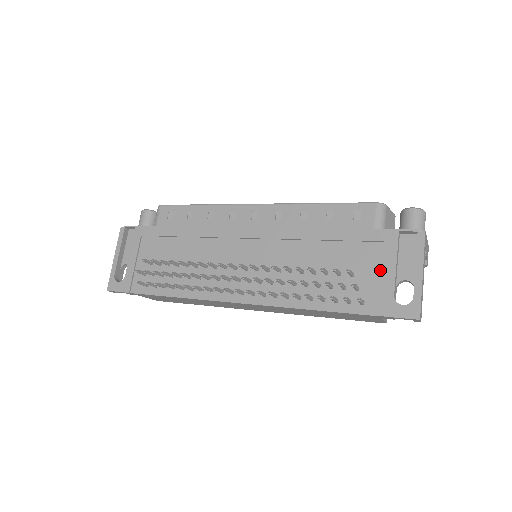
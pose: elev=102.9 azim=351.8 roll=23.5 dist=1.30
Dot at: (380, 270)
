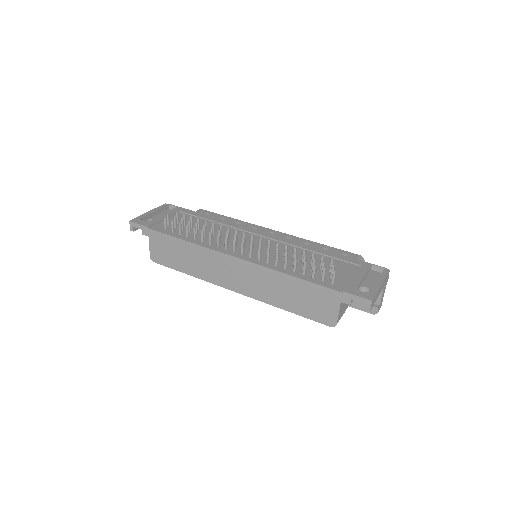
Dot at: (352, 275)
